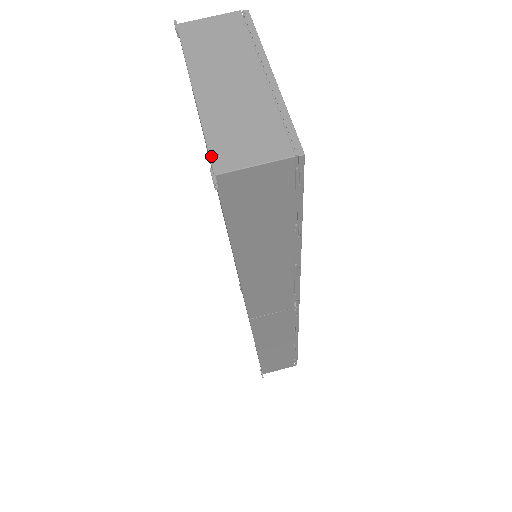
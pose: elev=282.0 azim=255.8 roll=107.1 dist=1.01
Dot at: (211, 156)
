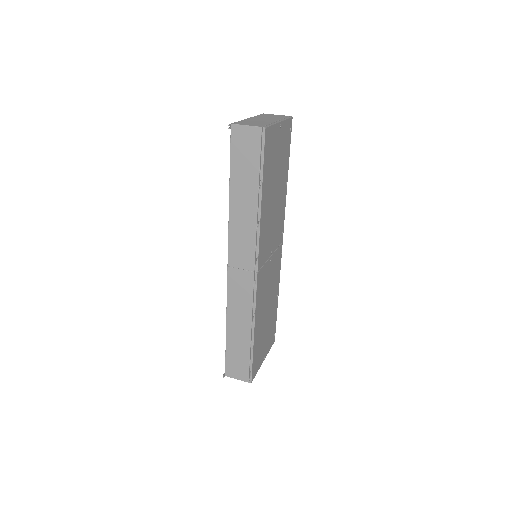
Dot at: (235, 122)
